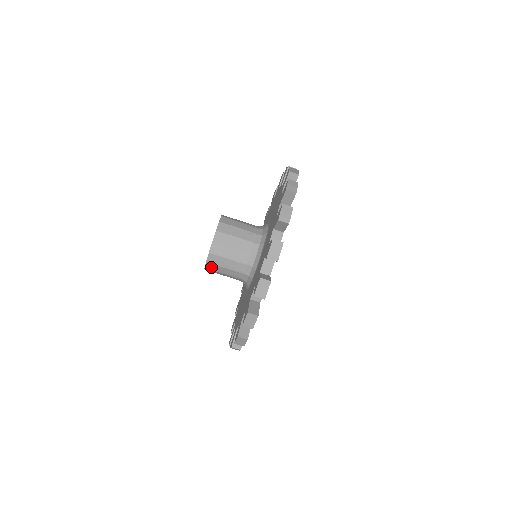
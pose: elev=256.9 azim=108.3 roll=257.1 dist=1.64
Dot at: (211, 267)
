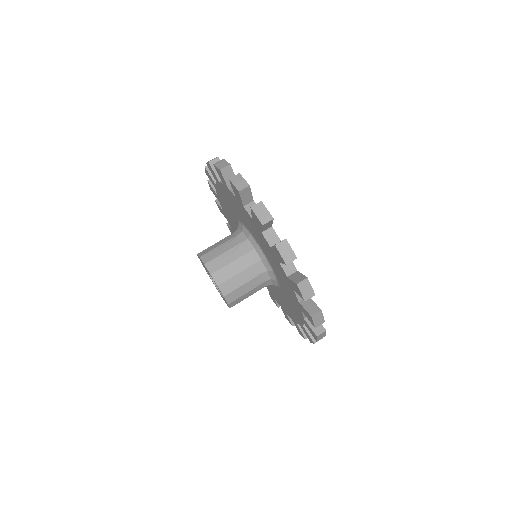
Dot at: (235, 303)
